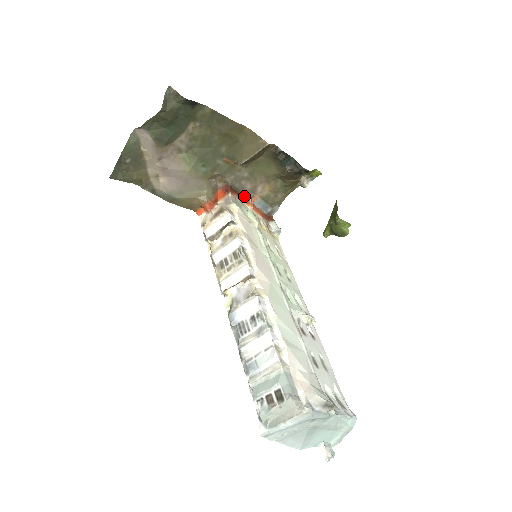
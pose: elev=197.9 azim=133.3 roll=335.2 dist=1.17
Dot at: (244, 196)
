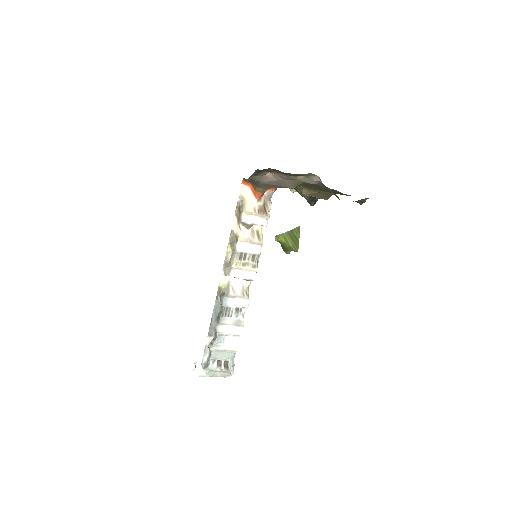
Dot at: occluded
